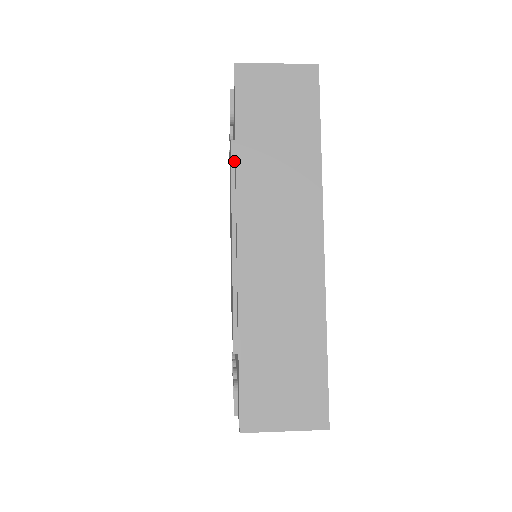
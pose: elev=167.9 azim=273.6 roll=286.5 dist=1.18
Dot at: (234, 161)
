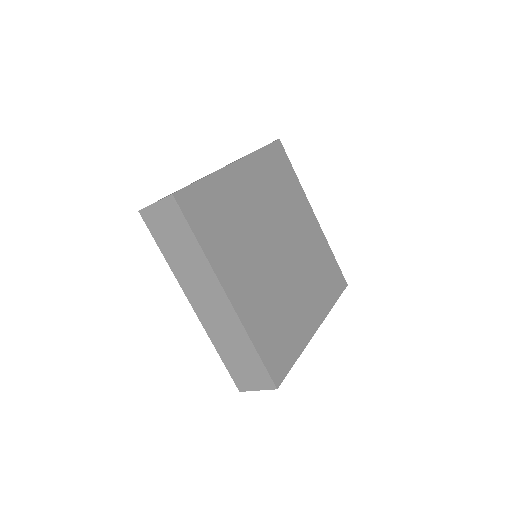
Dot at: occluded
